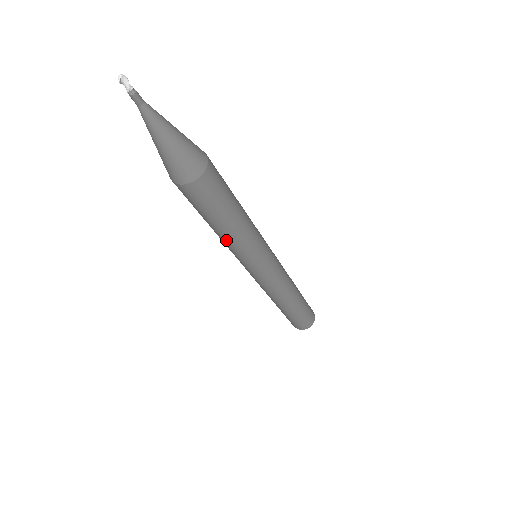
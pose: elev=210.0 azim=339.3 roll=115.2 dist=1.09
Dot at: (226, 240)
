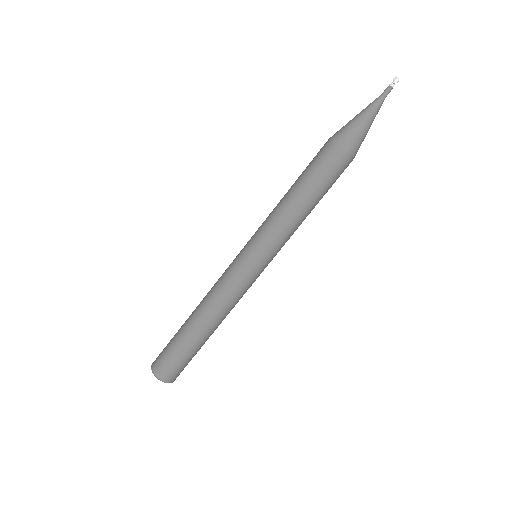
Dot at: (280, 205)
